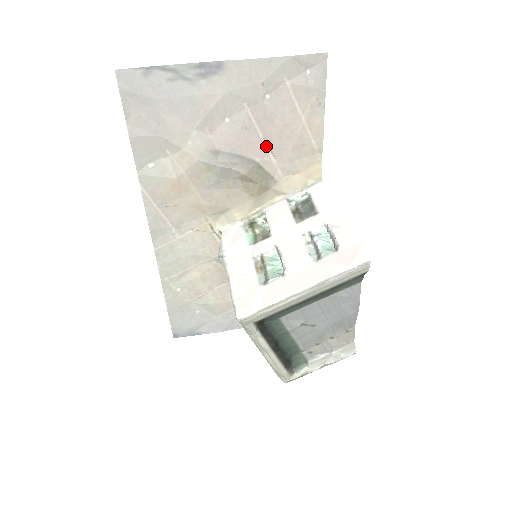
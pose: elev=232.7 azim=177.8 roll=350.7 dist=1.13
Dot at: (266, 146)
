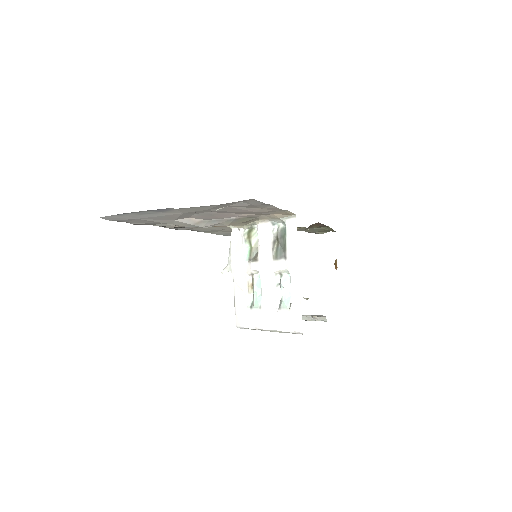
Dot at: (236, 213)
